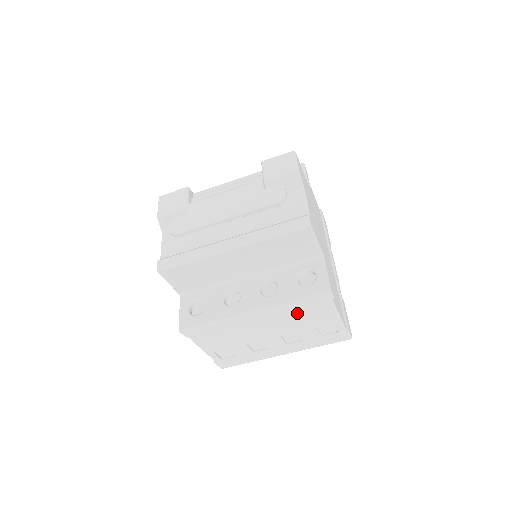
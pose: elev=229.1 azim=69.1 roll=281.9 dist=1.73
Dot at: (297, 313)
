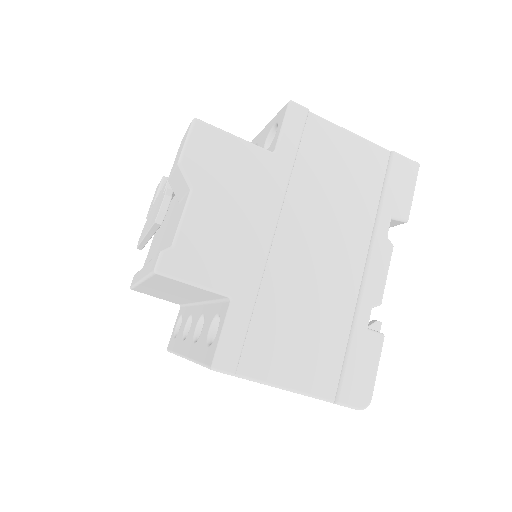
Dot at: occluded
